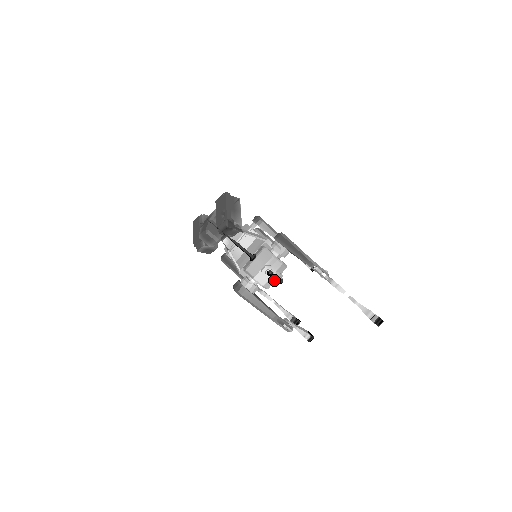
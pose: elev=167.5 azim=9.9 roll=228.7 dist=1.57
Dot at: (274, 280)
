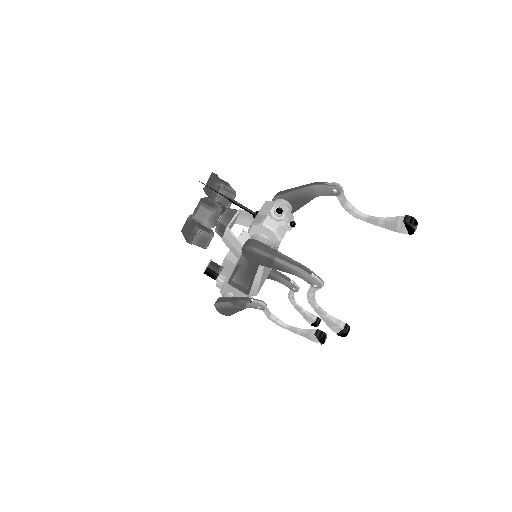
Dot at: (285, 223)
